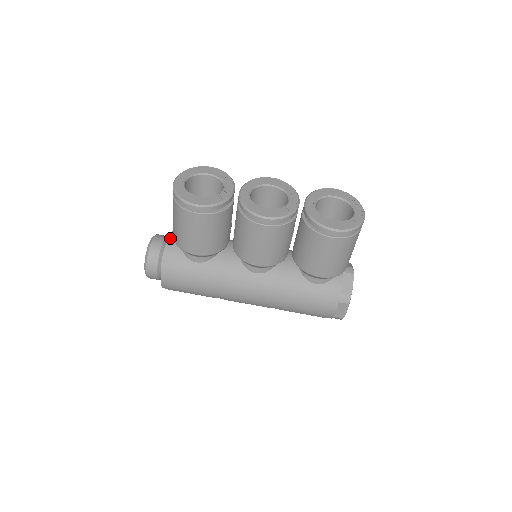
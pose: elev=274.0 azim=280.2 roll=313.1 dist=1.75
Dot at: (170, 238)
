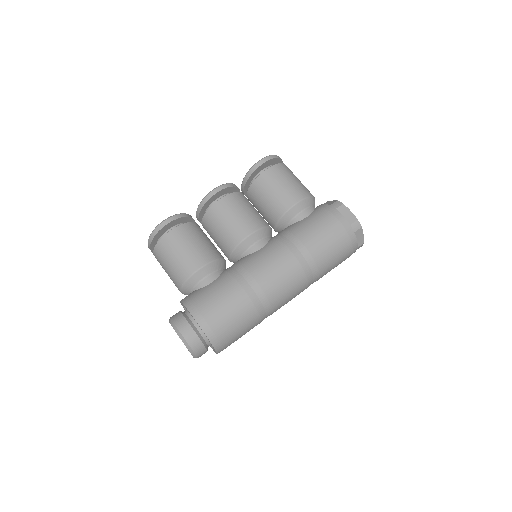
Dot at: occluded
